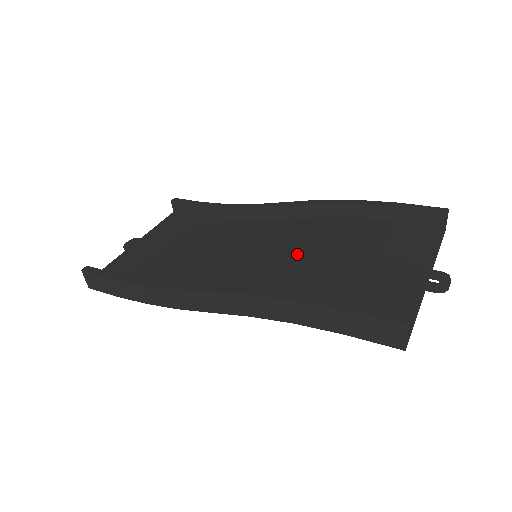
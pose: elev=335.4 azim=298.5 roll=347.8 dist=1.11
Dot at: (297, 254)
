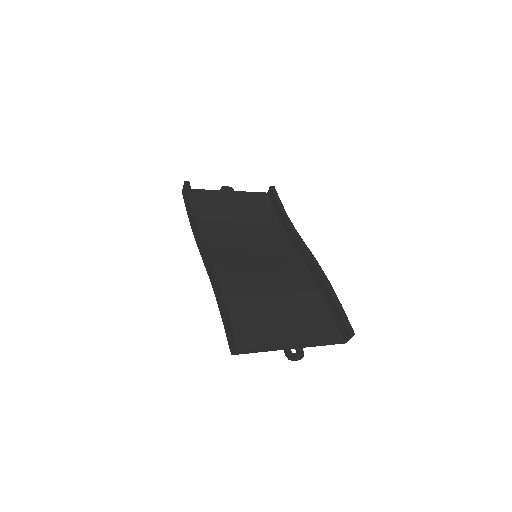
Dot at: (268, 275)
